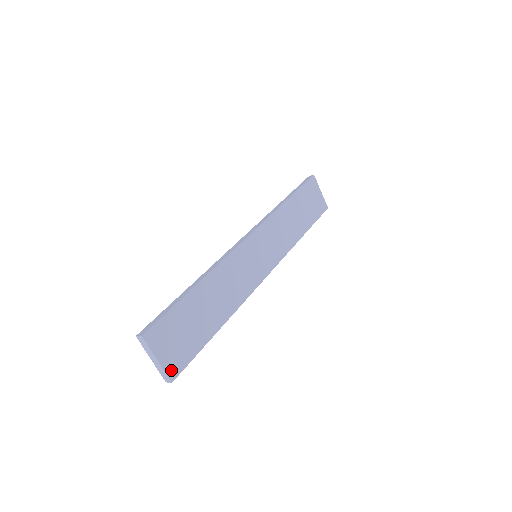
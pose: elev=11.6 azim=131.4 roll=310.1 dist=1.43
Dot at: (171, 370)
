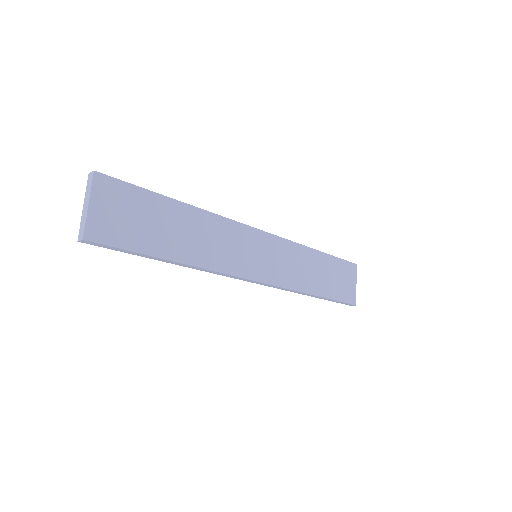
Dot at: (93, 229)
